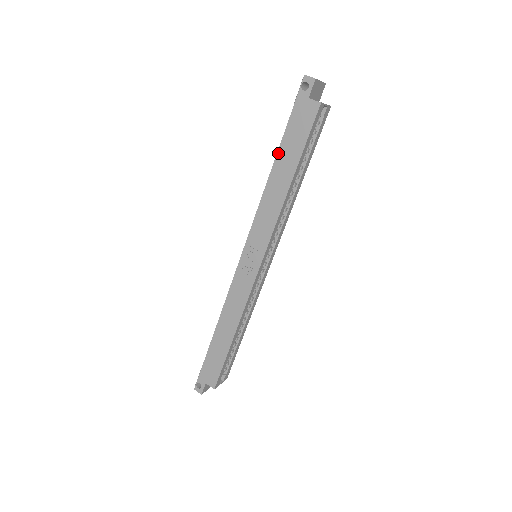
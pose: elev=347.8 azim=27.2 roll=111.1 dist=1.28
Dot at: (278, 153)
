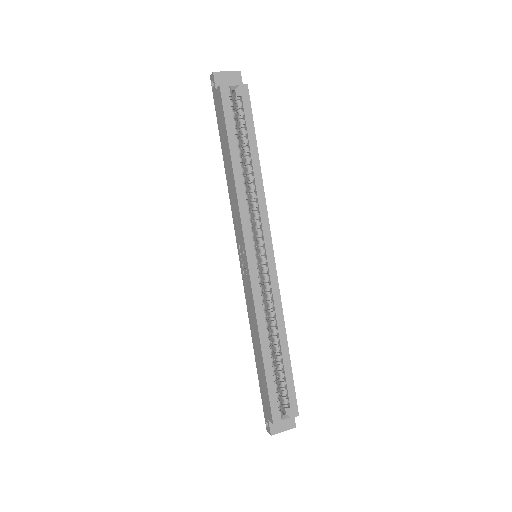
Dot at: (222, 149)
